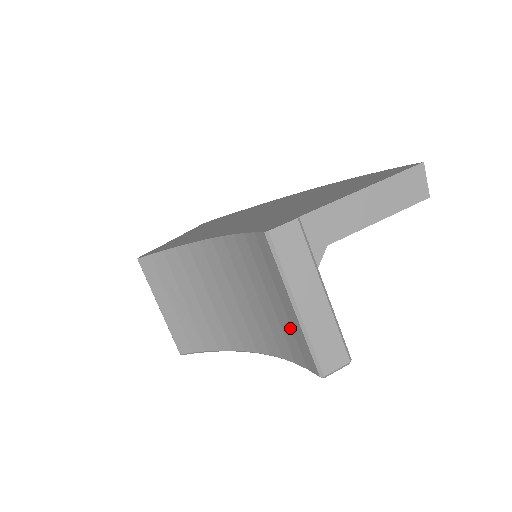
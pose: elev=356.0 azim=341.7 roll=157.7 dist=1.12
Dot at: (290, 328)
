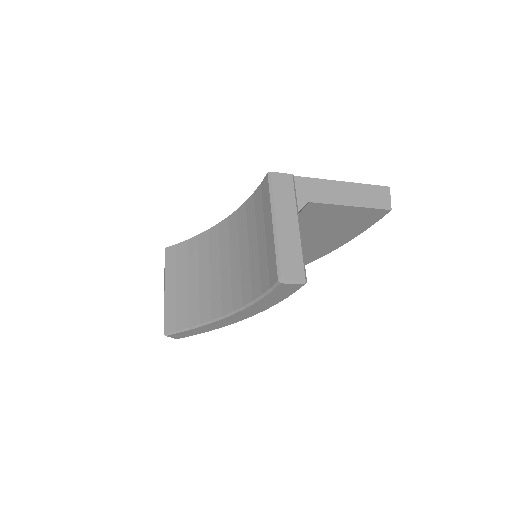
Dot at: (266, 254)
